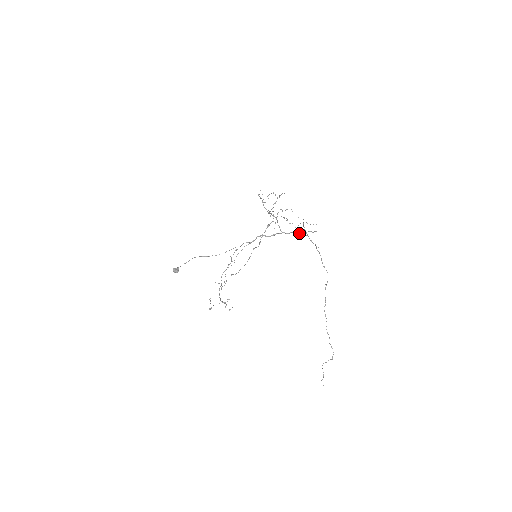
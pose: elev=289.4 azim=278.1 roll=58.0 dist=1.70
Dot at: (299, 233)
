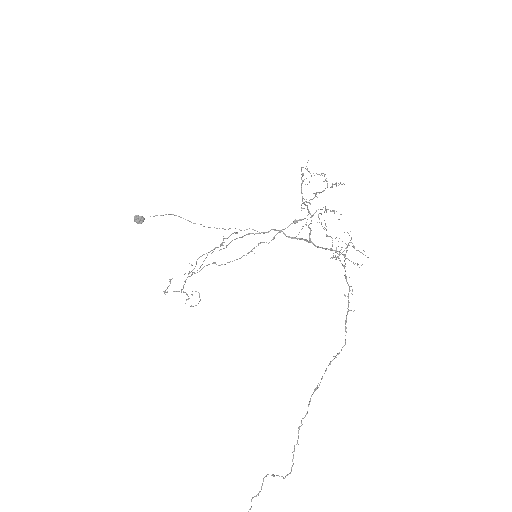
Dot at: occluded
